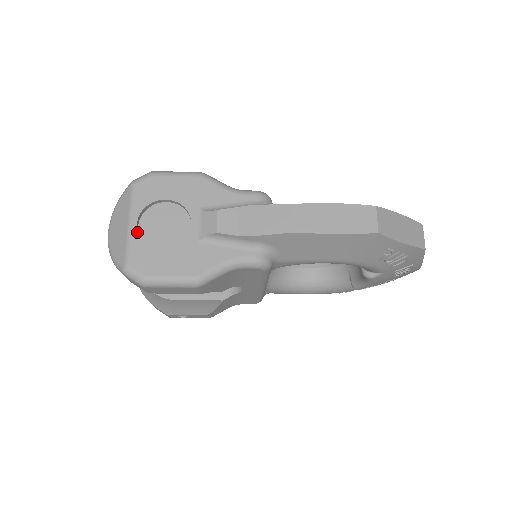
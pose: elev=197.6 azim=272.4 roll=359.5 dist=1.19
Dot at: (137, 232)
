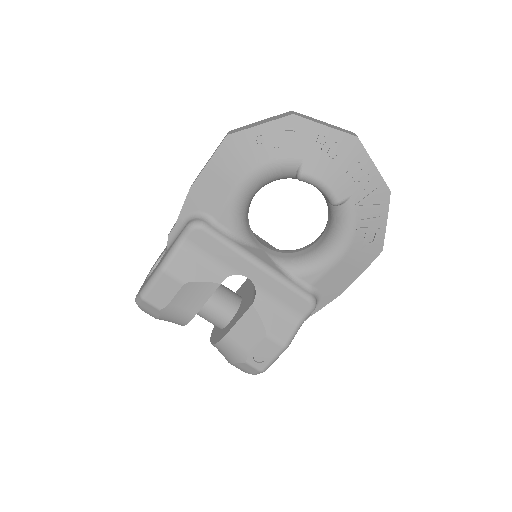
Dot at: occluded
